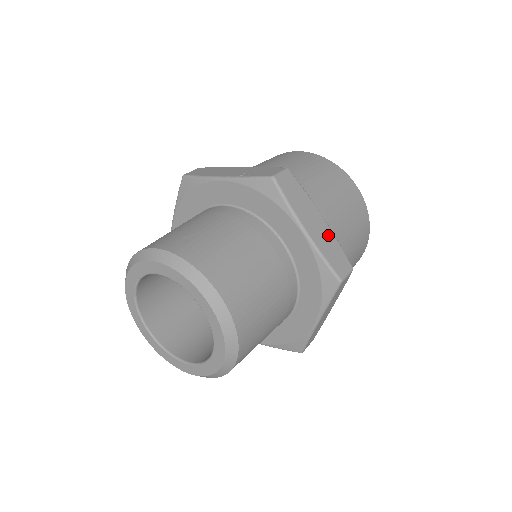
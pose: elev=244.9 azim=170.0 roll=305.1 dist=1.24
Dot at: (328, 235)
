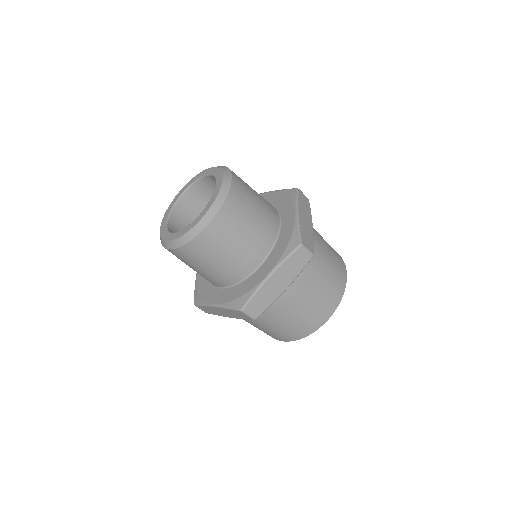
Dot at: (273, 295)
